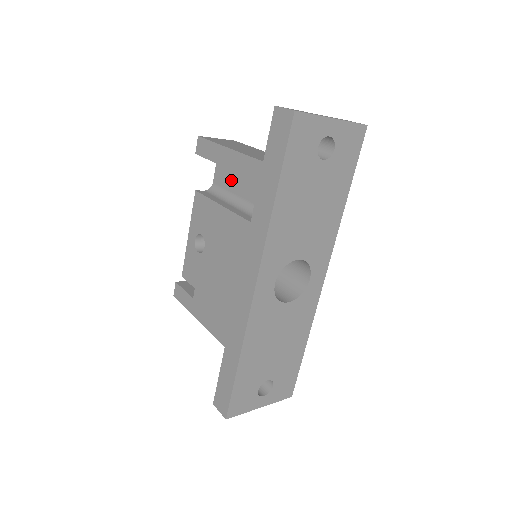
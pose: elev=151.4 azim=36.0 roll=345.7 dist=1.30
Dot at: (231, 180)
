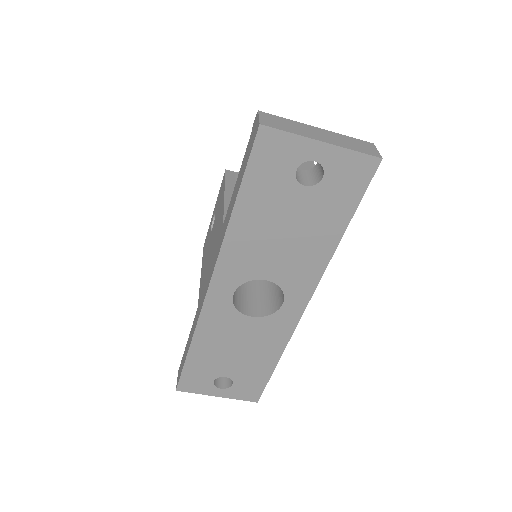
Dot at: occluded
